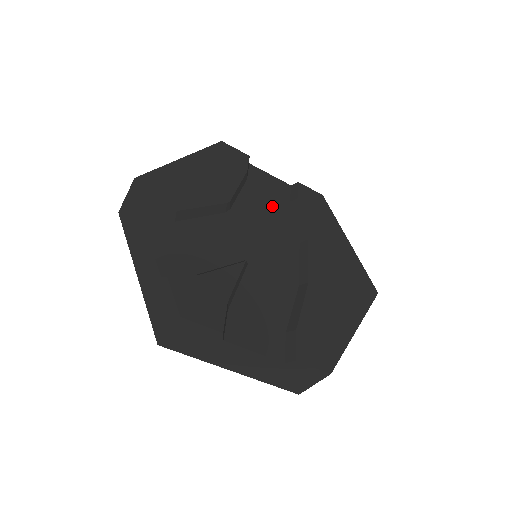
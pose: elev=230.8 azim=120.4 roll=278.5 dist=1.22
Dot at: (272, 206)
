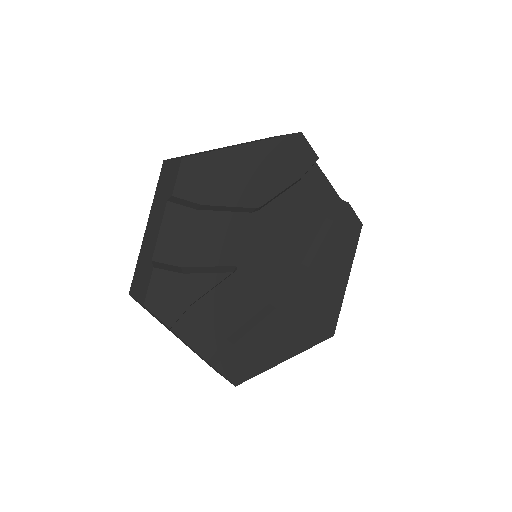
Dot at: (303, 218)
